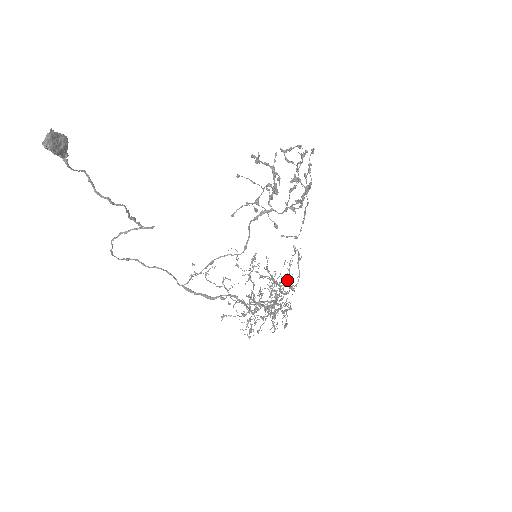
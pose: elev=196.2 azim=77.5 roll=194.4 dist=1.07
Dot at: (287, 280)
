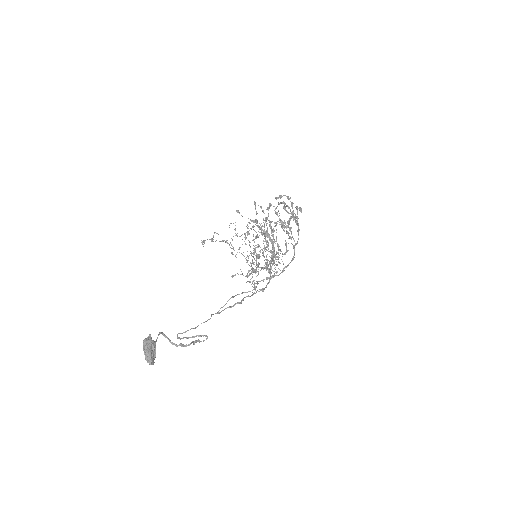
Dot at: (277, 253)
